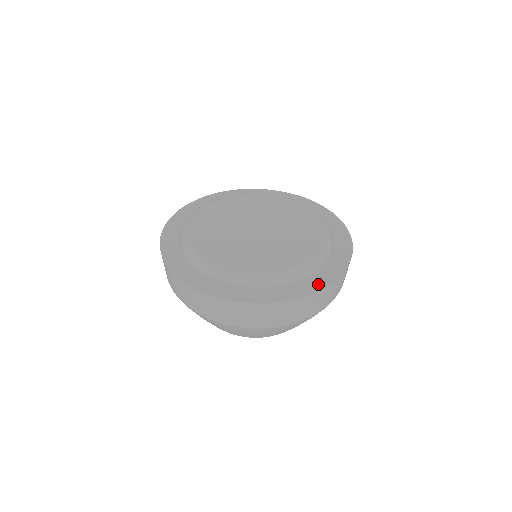
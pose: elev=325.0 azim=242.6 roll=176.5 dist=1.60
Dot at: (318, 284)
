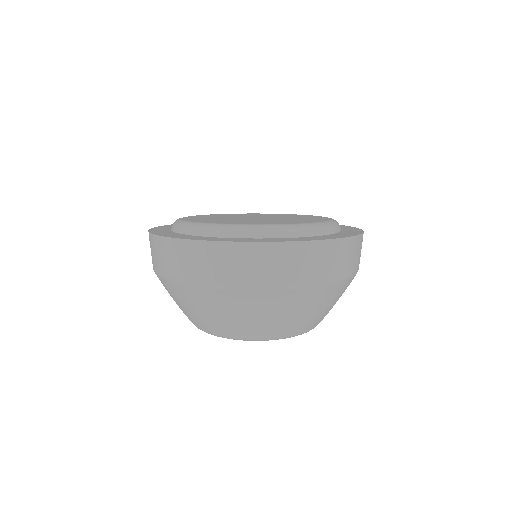
Dot at: (284, 240)
